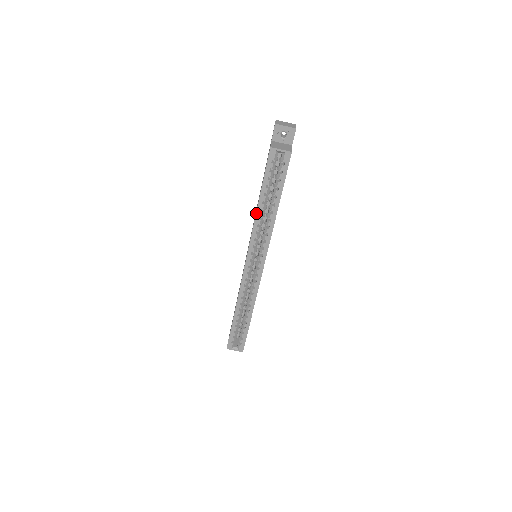
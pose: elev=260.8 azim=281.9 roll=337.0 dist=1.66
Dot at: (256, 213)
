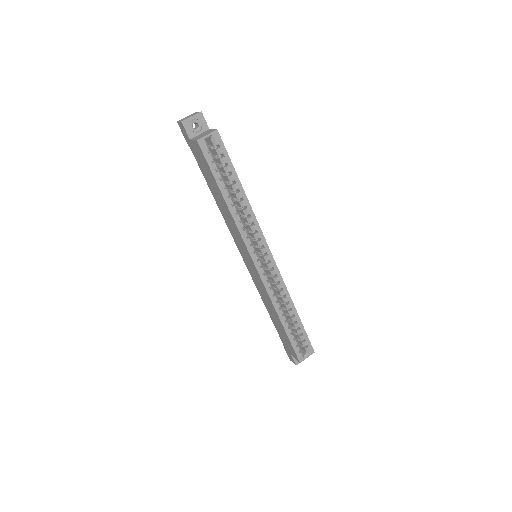
Dot at: (230, 212)
